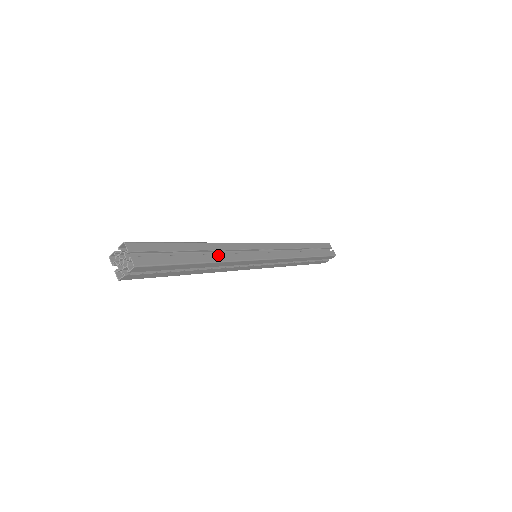
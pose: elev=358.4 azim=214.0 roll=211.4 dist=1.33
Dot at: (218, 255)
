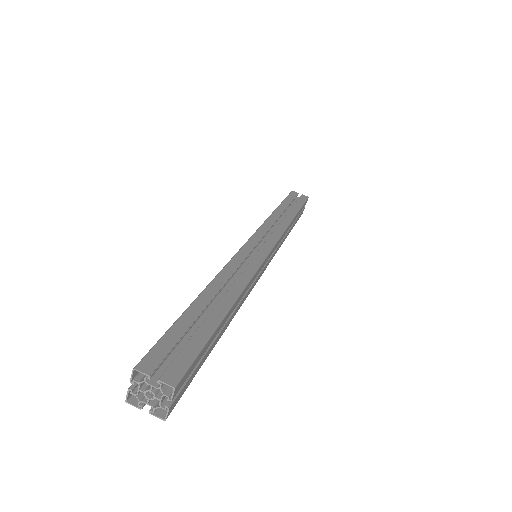
Dot at: (232, 287)
